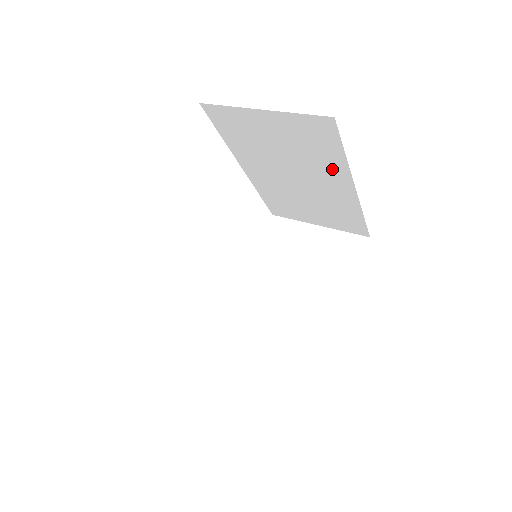
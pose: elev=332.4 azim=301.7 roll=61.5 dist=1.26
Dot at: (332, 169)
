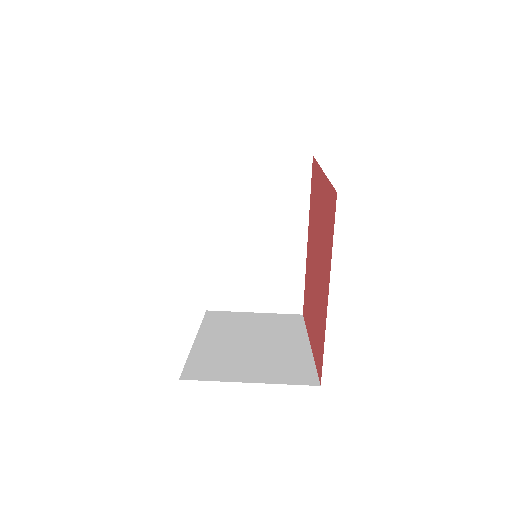
Dot at: occluded
